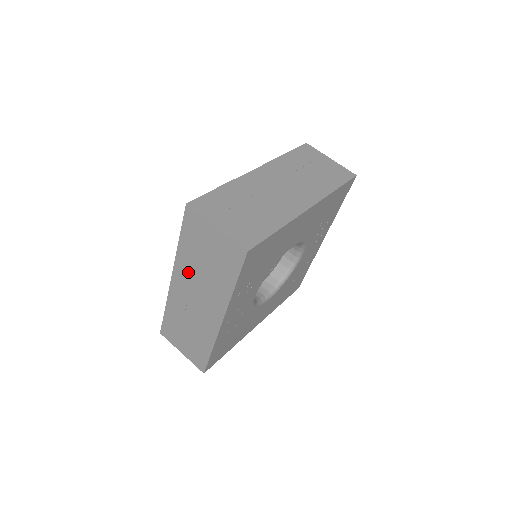
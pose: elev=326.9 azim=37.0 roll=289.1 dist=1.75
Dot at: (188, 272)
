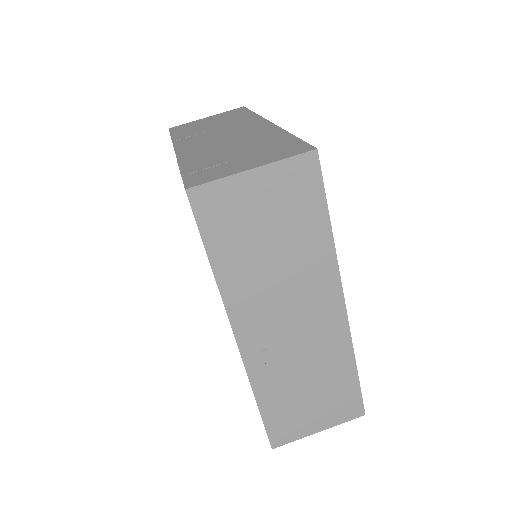
Dot at: (255, 296)
